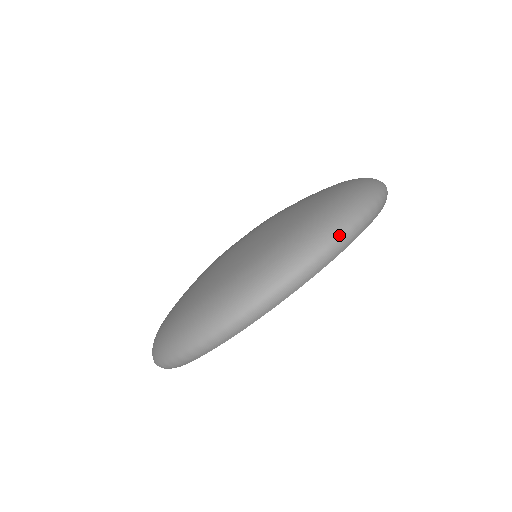
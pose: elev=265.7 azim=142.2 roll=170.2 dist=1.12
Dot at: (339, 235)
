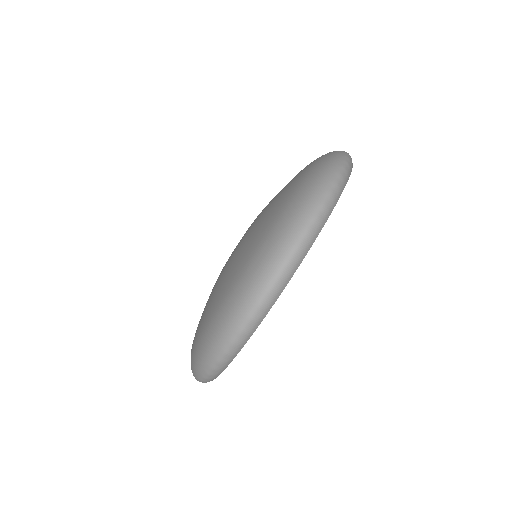
Dot at: (313, 216)
